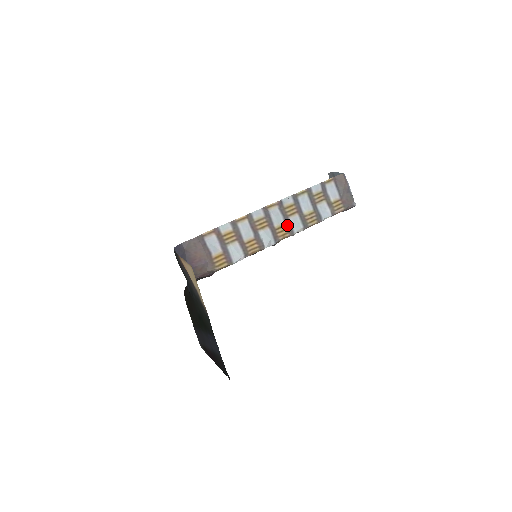
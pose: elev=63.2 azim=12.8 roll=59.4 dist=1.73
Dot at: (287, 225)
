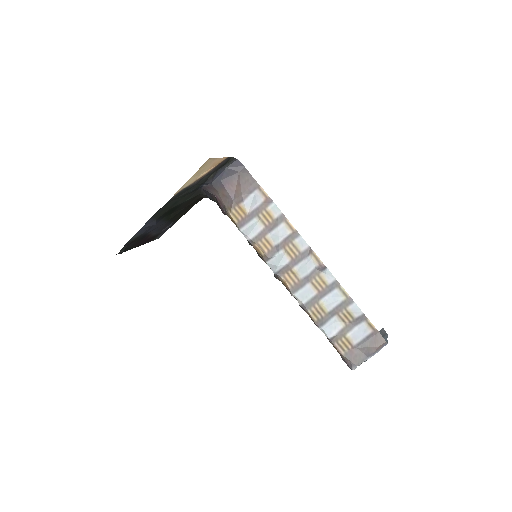
Dot at: (300, 283)
